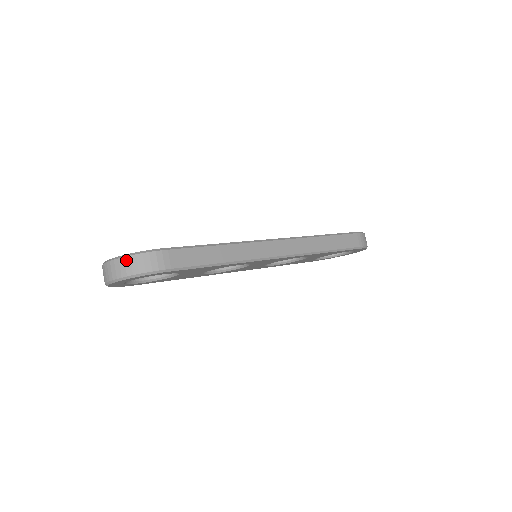
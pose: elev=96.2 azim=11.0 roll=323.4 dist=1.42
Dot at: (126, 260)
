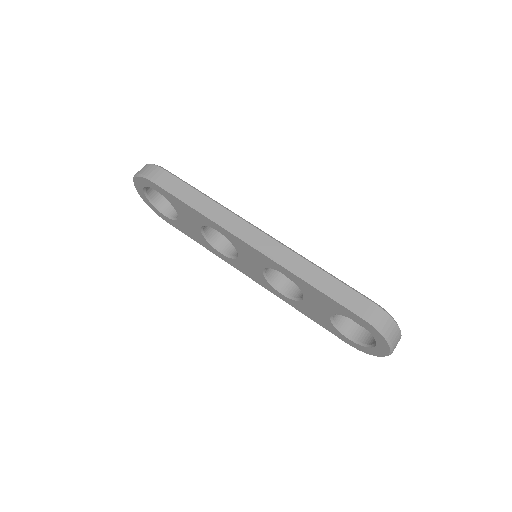
Dot at: (144, 166)
